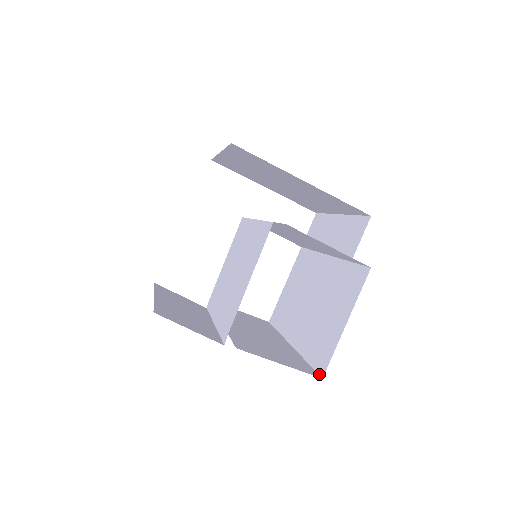
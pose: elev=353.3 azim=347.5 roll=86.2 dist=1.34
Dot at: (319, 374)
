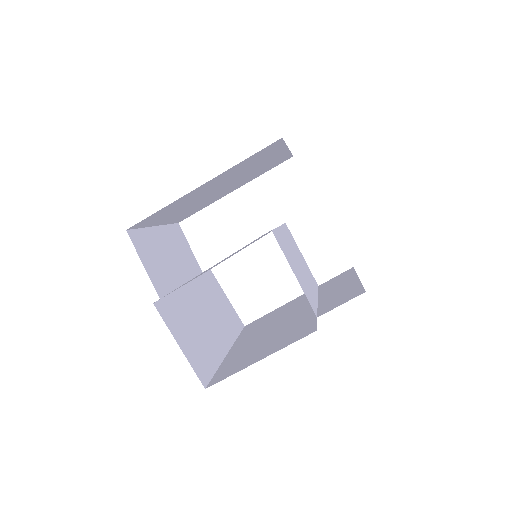
Dot at: (208, 384)
